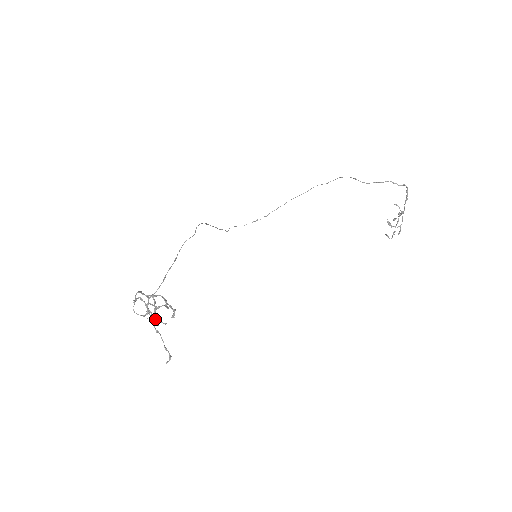
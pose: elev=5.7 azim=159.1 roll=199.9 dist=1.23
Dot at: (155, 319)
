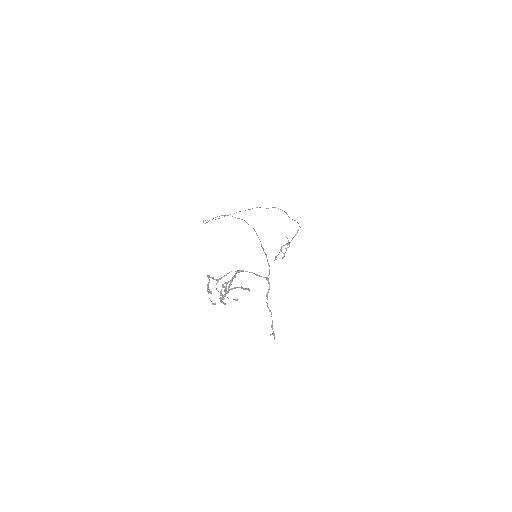
Dot at: (237, 299)
